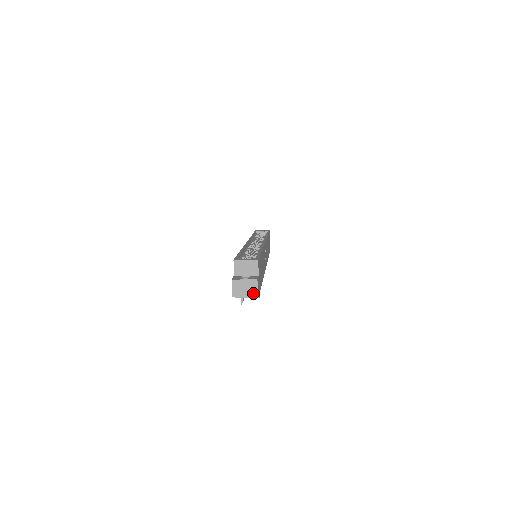
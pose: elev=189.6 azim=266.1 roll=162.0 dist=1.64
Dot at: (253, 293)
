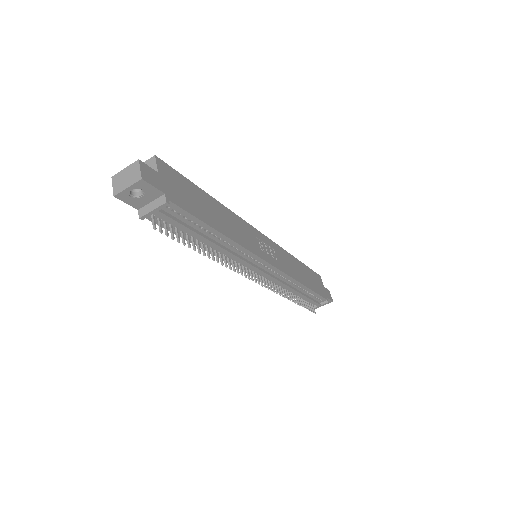
Dot at: (136, 178)
